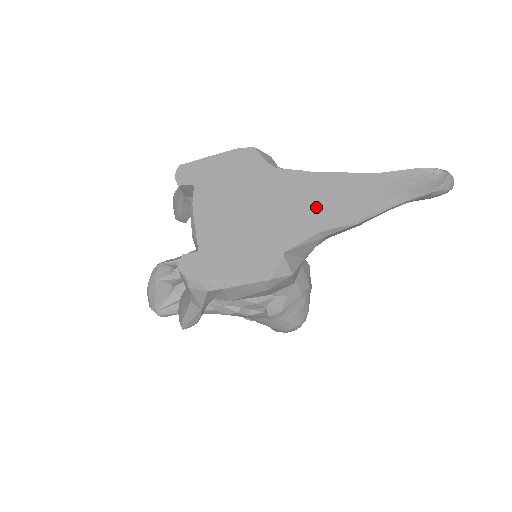
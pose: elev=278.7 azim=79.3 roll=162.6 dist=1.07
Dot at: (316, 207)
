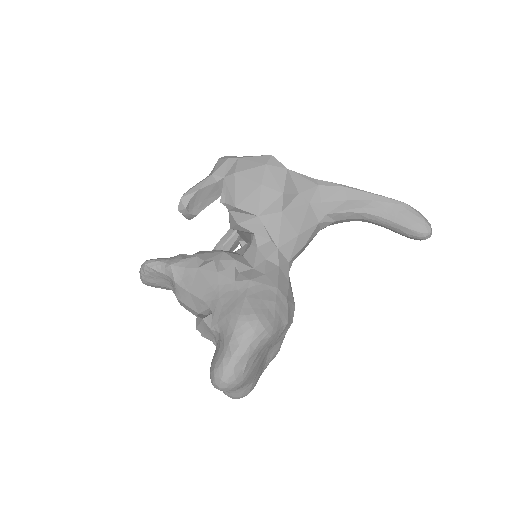
Dot at: occluded
